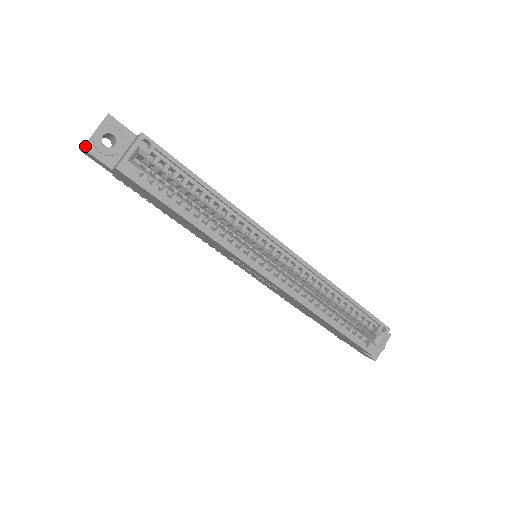
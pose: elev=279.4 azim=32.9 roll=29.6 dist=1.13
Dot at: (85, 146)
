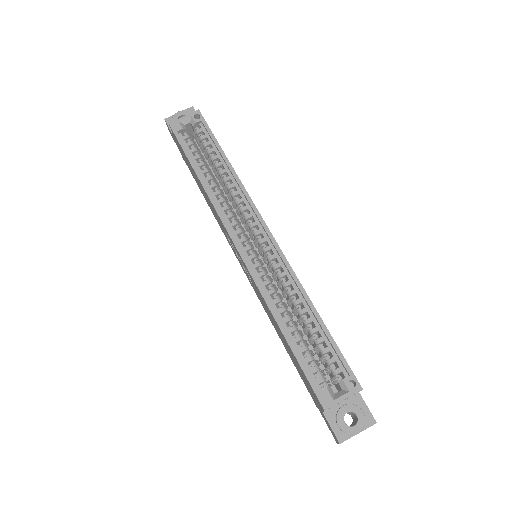
Dot at: (167, 119)
